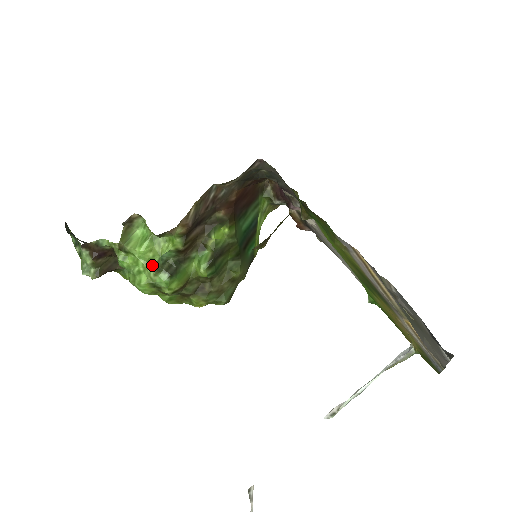
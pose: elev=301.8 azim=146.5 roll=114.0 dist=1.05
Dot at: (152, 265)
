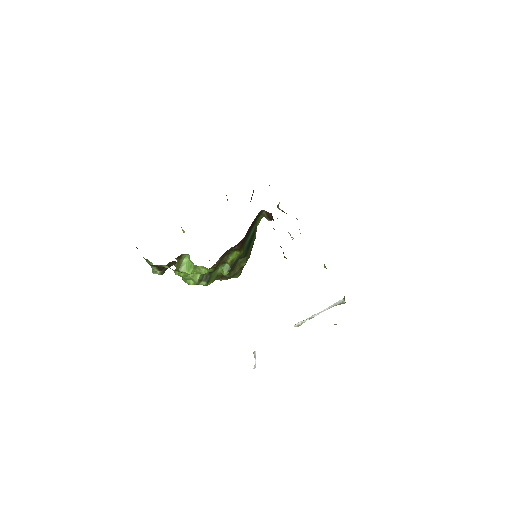
Dot at: (196, 279)
